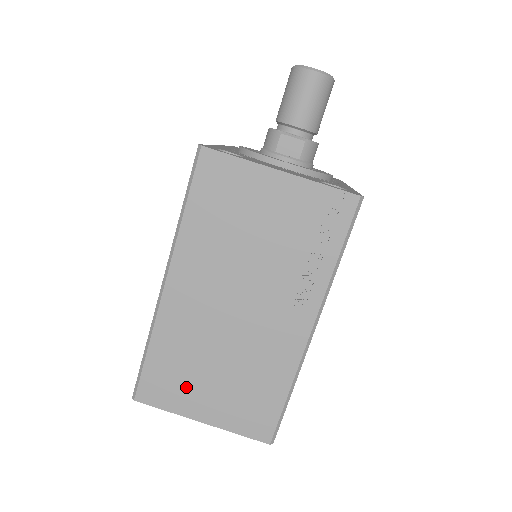
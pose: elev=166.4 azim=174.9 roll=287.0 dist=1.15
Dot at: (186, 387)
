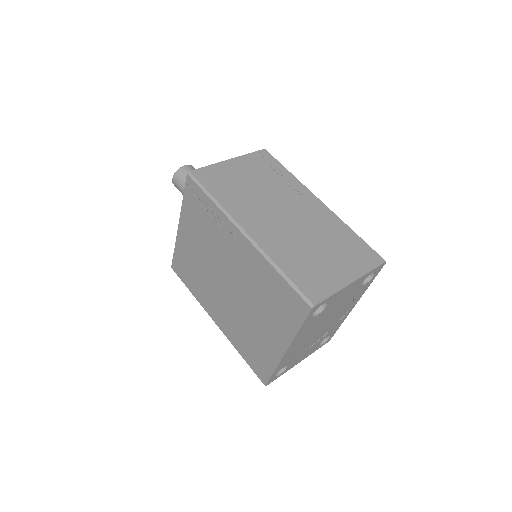
Dot at: (322, 272)
